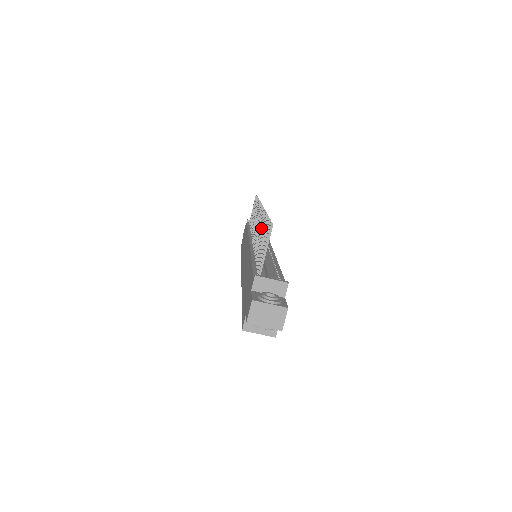
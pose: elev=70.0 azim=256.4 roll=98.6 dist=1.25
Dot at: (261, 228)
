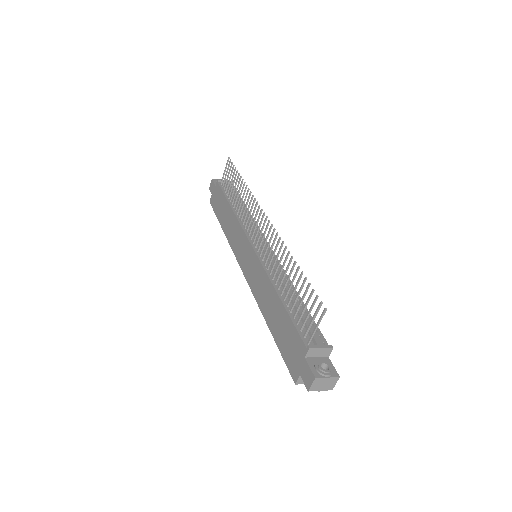
Dot at: (287, 268)
